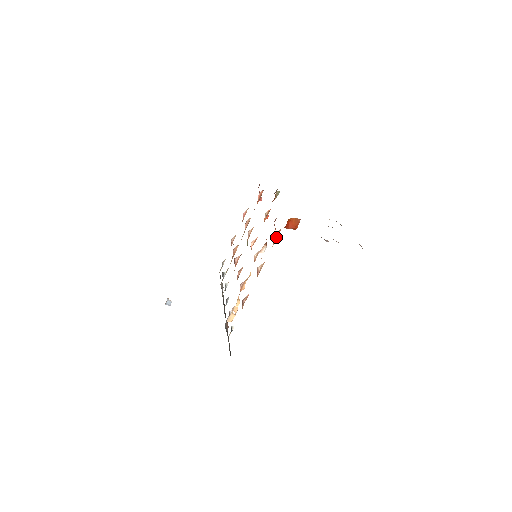
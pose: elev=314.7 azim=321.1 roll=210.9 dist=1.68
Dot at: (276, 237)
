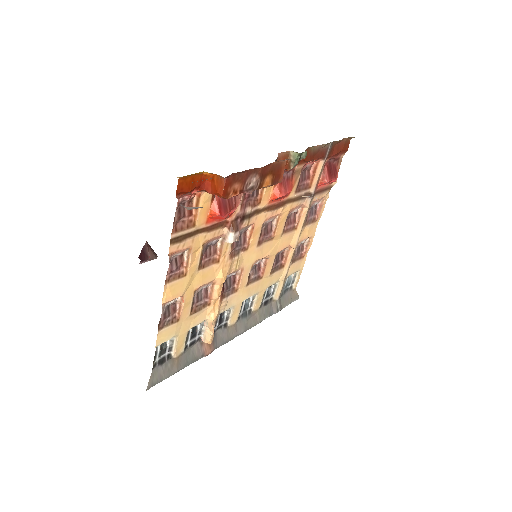
Dot at: (198, 206)
